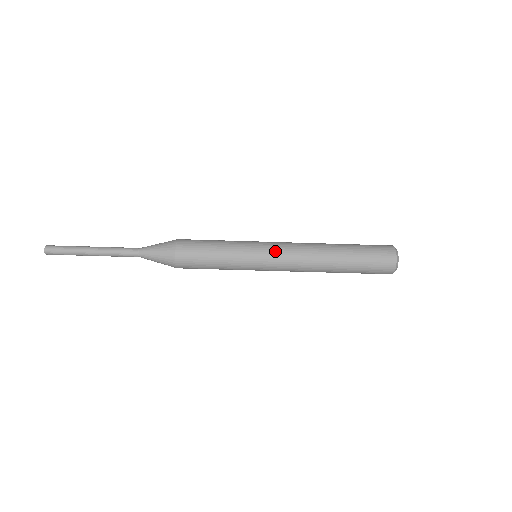
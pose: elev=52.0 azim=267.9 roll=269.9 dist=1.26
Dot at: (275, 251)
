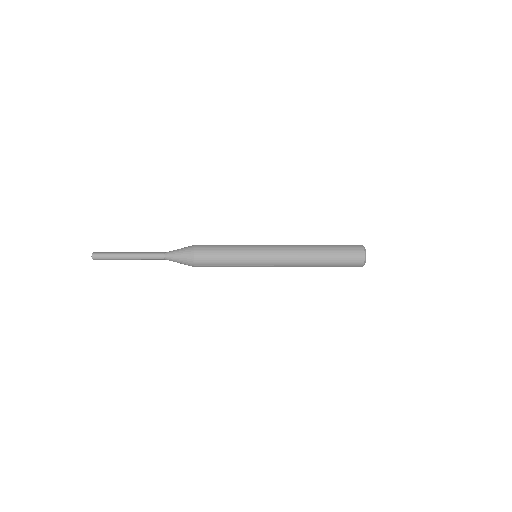
Dot at: (271, 262)
